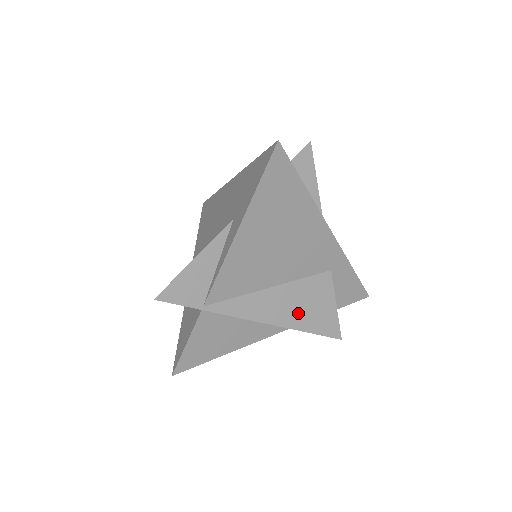
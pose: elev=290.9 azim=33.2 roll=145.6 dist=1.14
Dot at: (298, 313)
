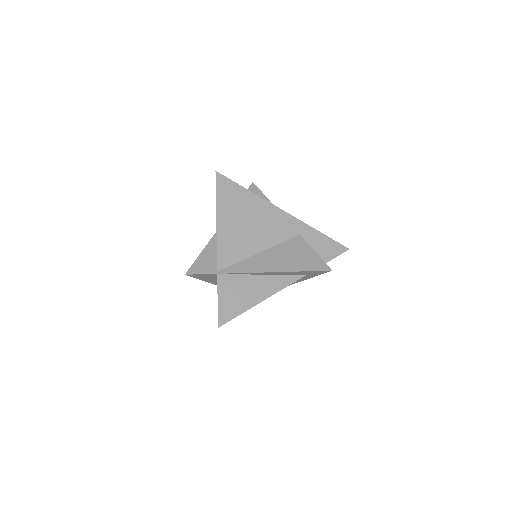
Dot at: (287, 262)
